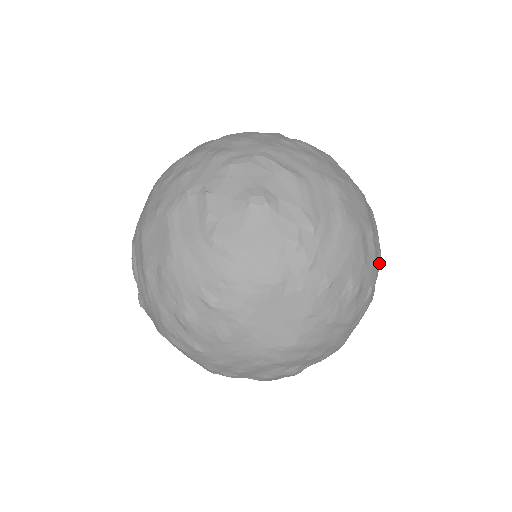
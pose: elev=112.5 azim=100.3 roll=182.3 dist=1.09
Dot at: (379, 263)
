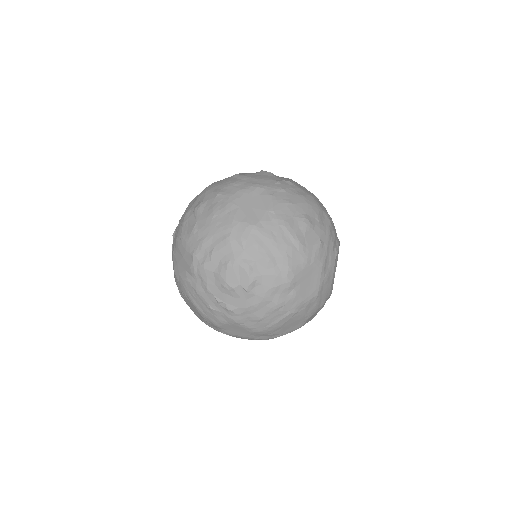
Dot at: (334, 253)
